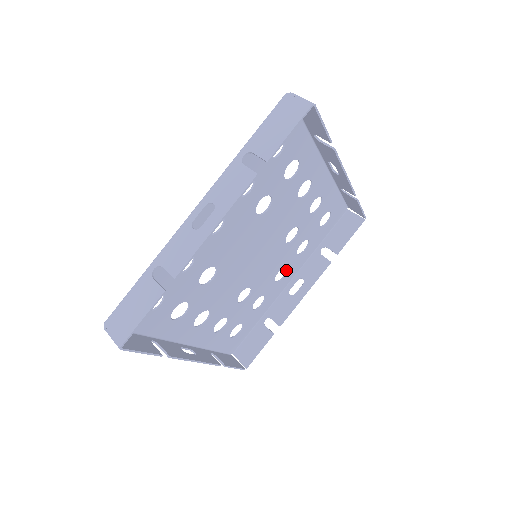
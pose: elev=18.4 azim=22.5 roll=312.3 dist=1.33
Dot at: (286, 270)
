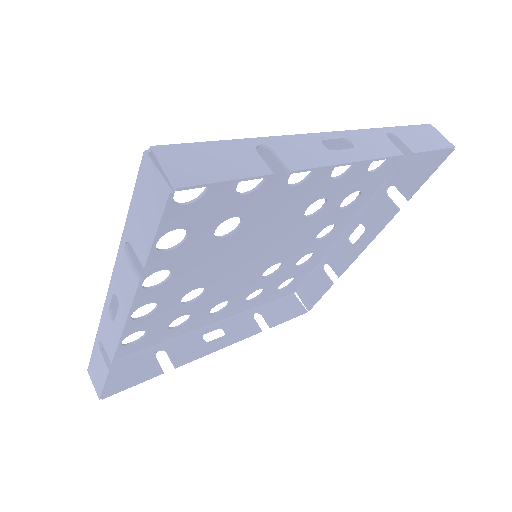
Dot at: (224, 307)
